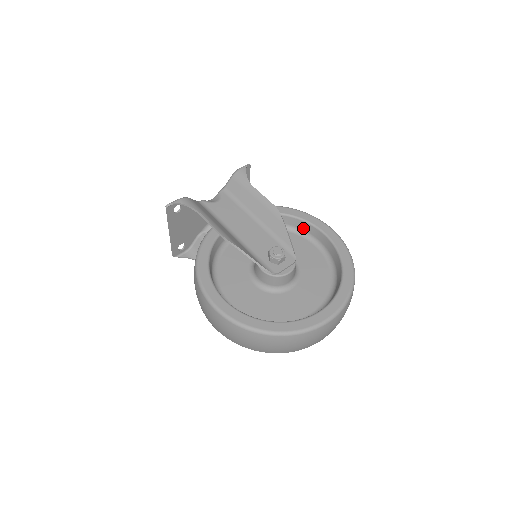
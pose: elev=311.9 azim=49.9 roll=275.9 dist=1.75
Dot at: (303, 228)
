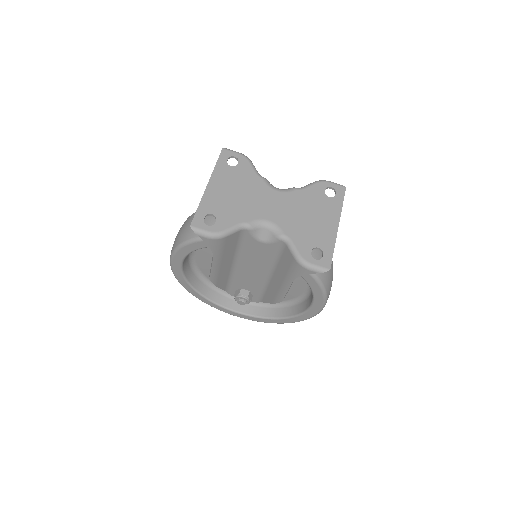
Dot at: occluded
